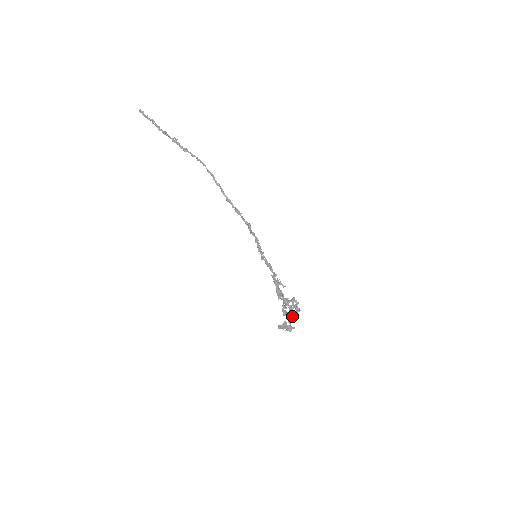
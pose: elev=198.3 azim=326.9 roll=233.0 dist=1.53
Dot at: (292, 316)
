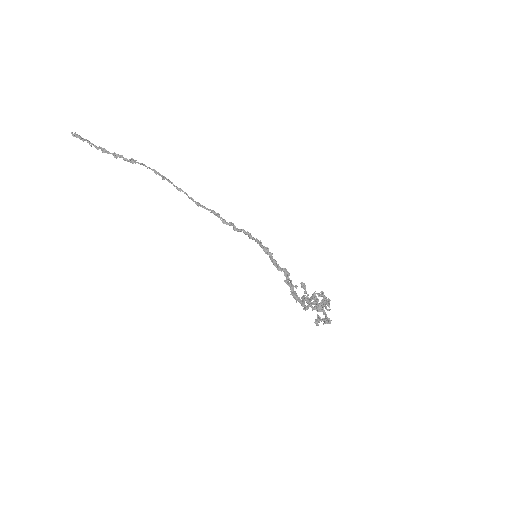
Dot at: (325, 307)
